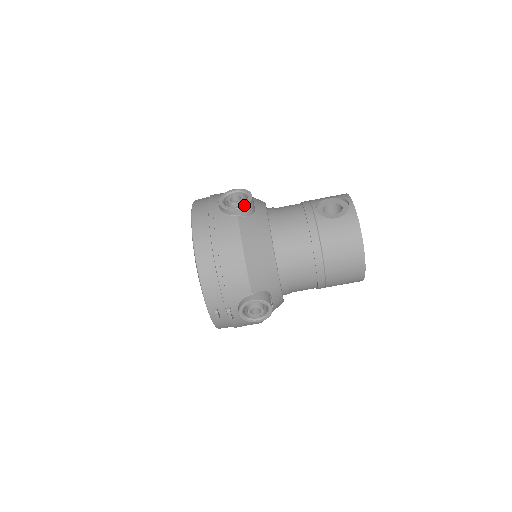
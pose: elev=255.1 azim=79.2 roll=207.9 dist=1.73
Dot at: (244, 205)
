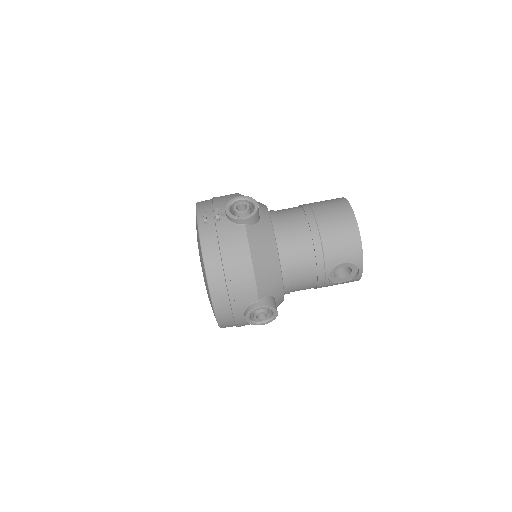
Dot at: occluded
